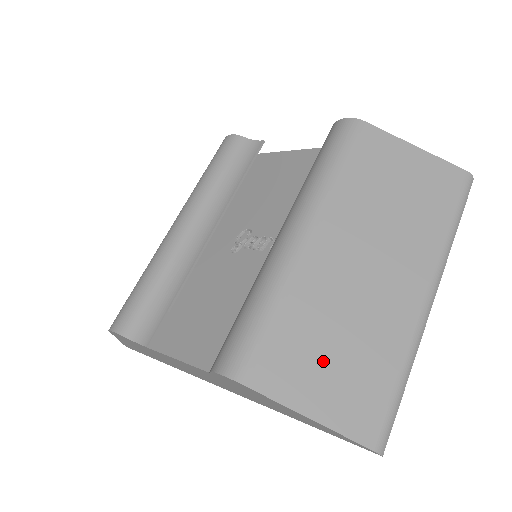
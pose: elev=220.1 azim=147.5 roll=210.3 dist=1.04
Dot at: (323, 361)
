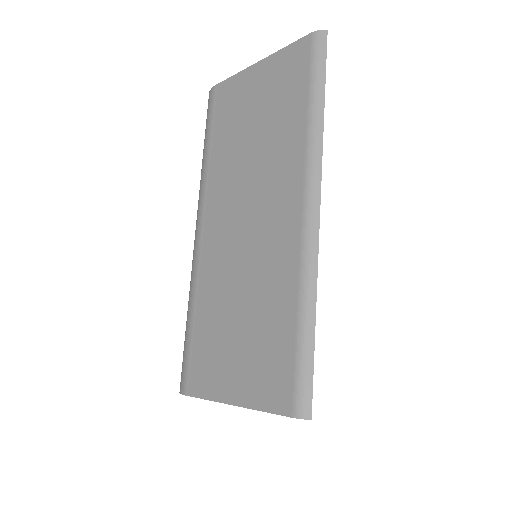
Dot at: (232, 342)
